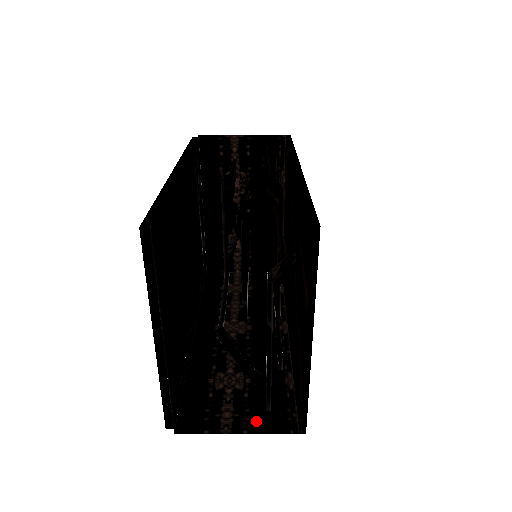
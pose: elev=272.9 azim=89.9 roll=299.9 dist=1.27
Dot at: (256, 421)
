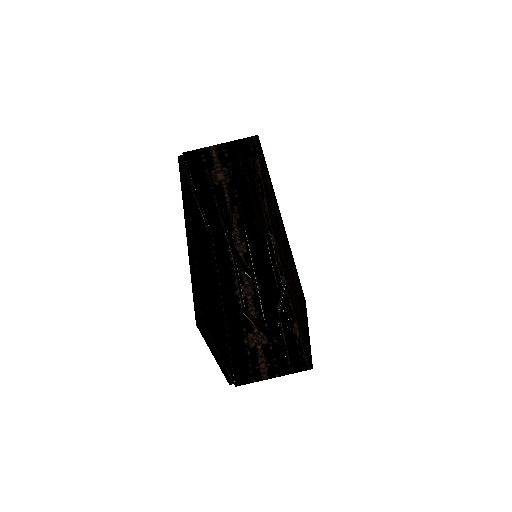
Dot at: (281, 366)
